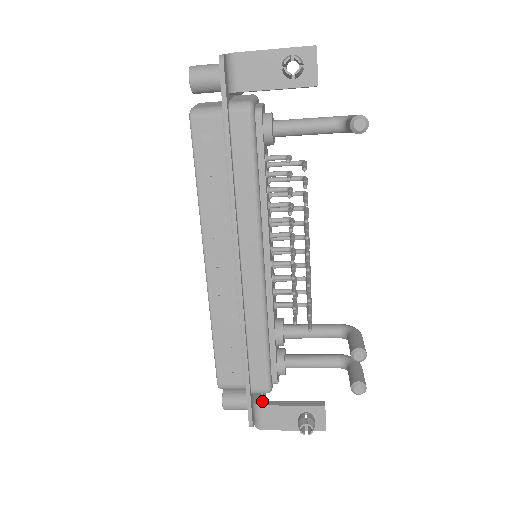
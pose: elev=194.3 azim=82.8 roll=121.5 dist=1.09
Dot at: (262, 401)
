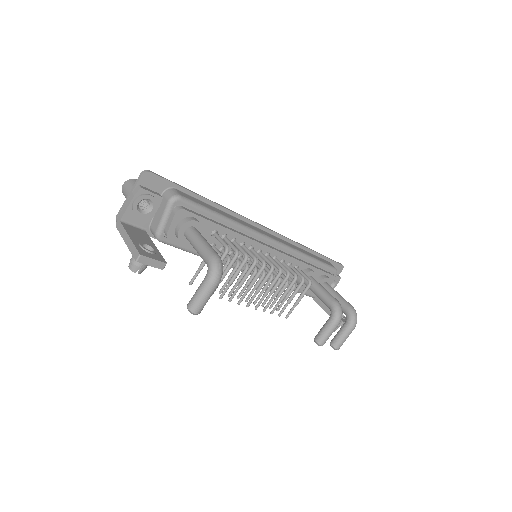
Dot at: occluded
